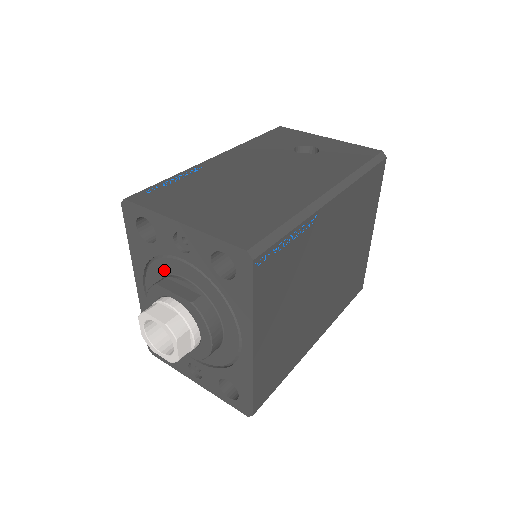
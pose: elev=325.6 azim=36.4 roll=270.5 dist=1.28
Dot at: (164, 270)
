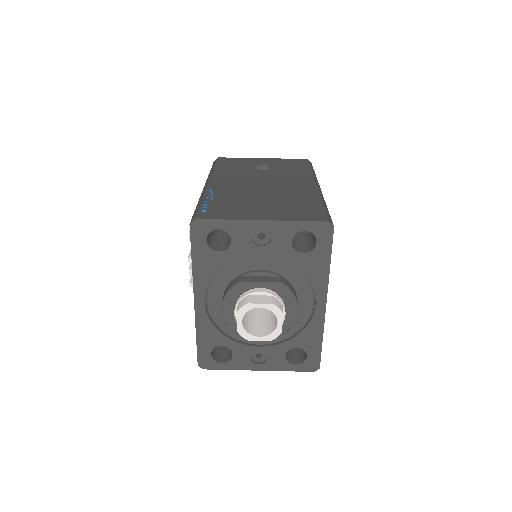
Dot at: (235, 271)
